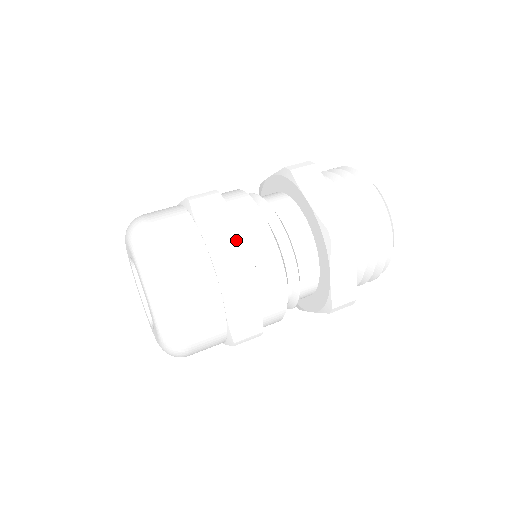
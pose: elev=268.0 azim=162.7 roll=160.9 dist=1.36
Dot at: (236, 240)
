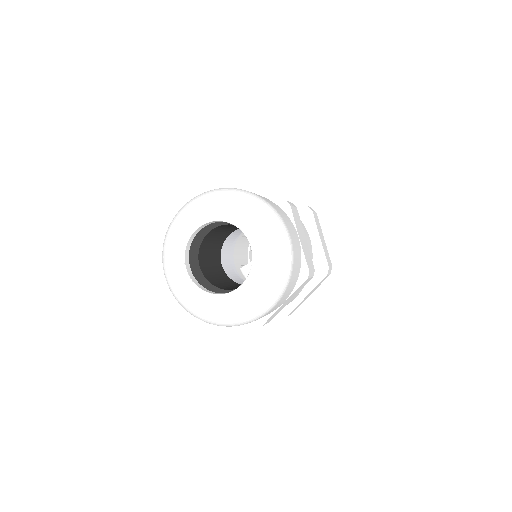
Dot at: occluded
